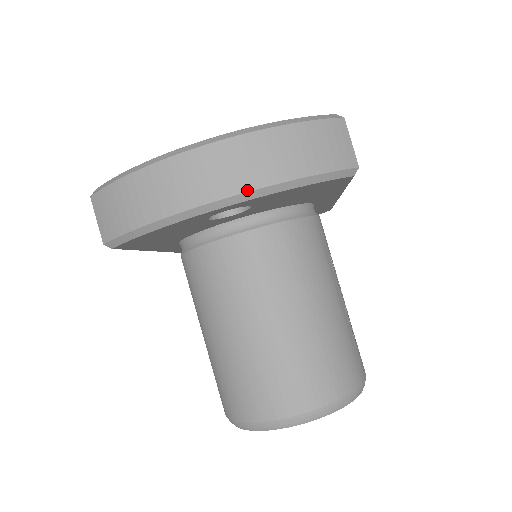
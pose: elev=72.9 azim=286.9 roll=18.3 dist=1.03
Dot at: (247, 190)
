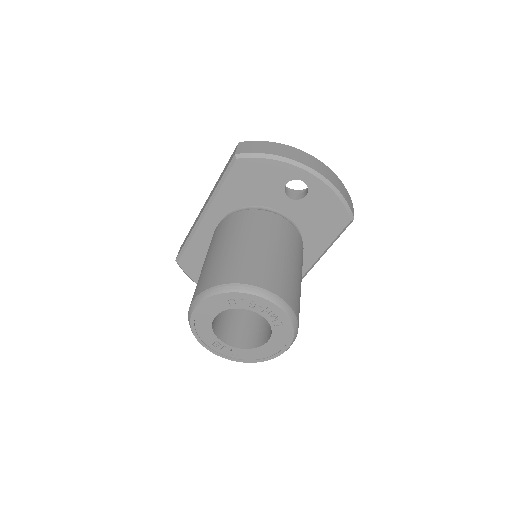
Dot at: (322, 175)
